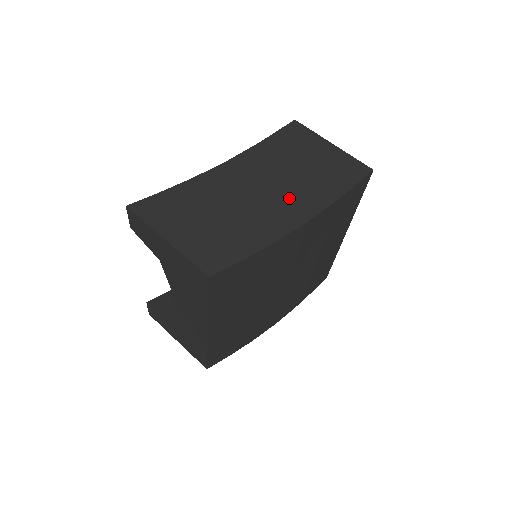
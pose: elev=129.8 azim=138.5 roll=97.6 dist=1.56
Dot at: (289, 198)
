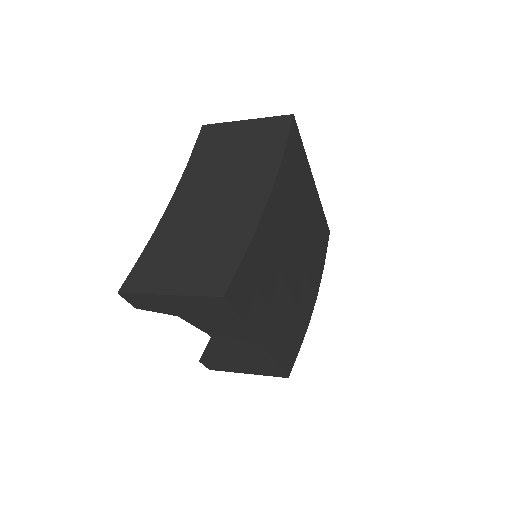
Dot at: (242, 187)
